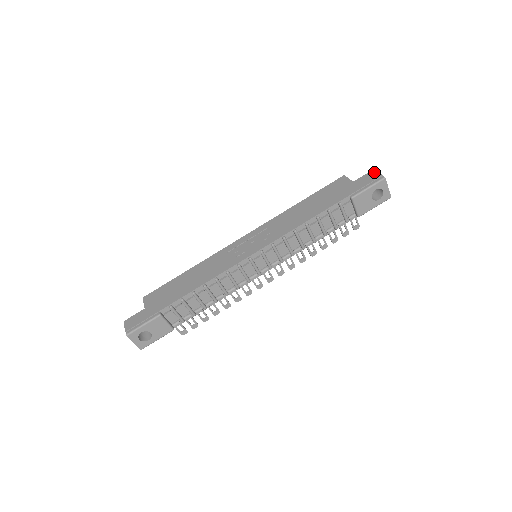
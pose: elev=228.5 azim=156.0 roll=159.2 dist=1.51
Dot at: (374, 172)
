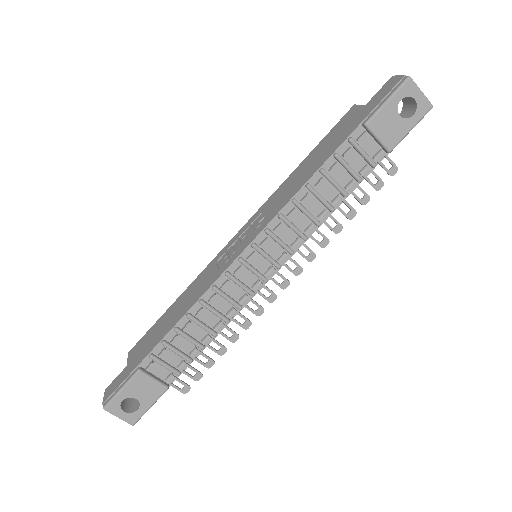
Dot at: (392, 78)
